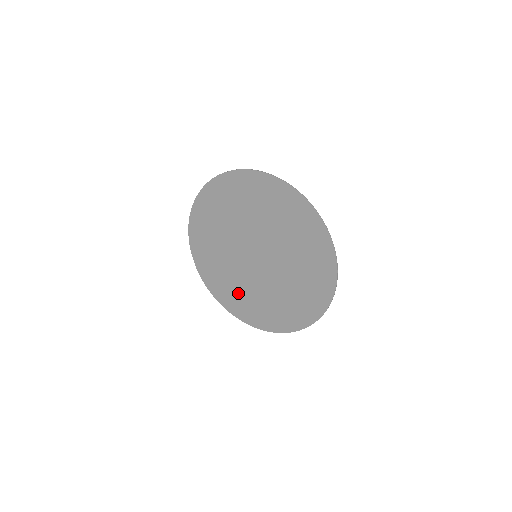
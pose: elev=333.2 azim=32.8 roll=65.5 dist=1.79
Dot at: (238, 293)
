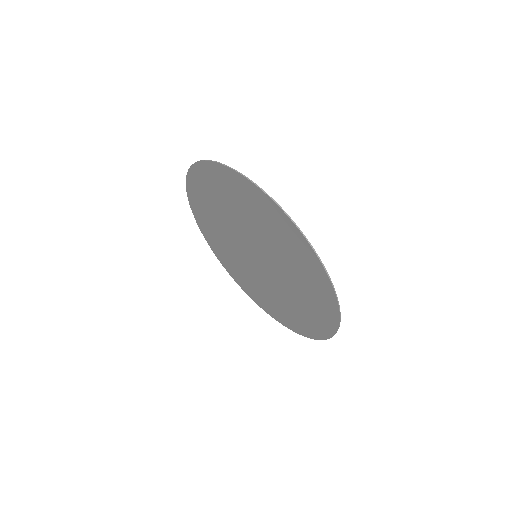
Dot at: (238, 268)
